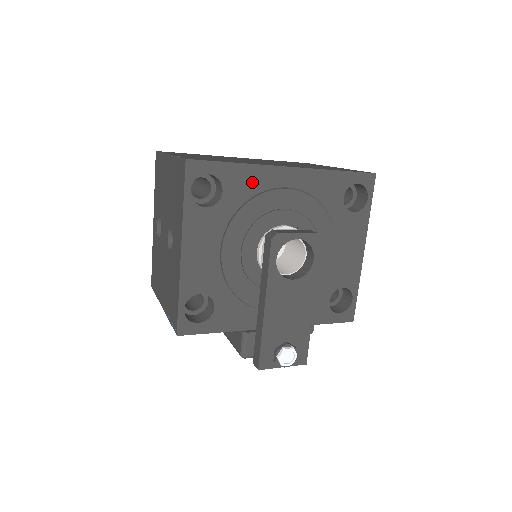
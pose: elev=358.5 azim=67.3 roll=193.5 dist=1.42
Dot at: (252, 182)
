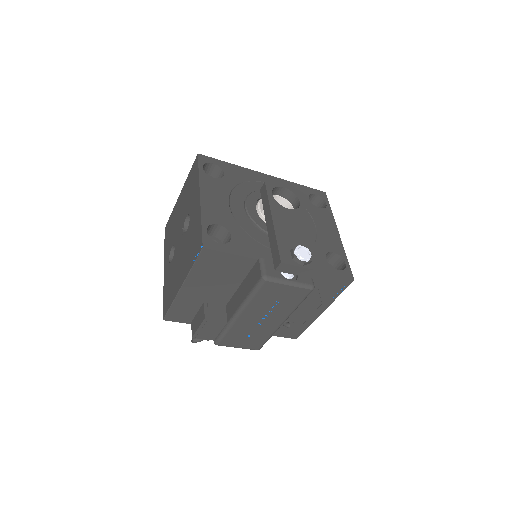
Dot at: (243, 175)
